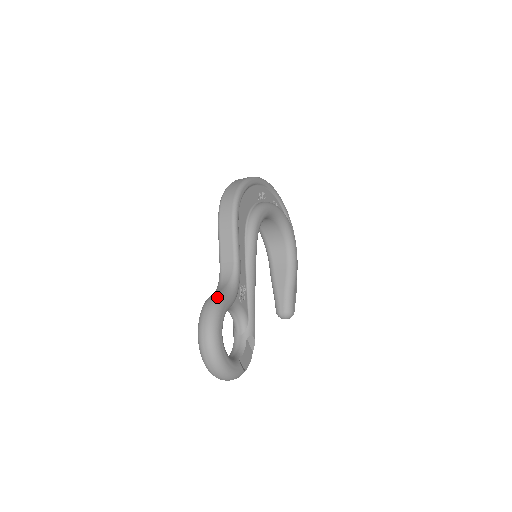
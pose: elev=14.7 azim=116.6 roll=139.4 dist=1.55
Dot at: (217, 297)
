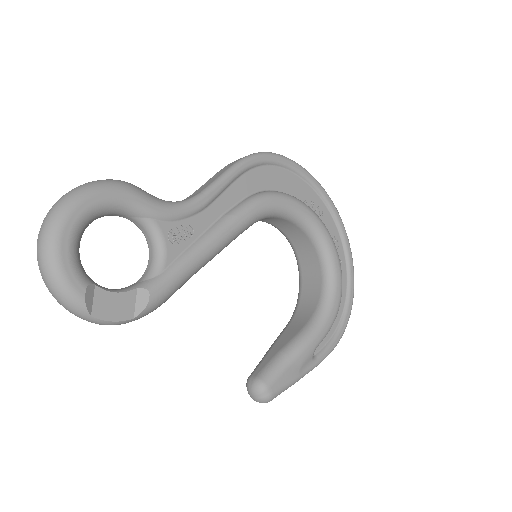
Dot at: occluded
